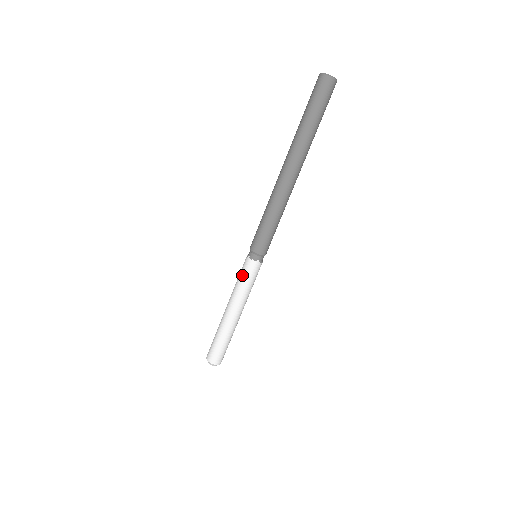
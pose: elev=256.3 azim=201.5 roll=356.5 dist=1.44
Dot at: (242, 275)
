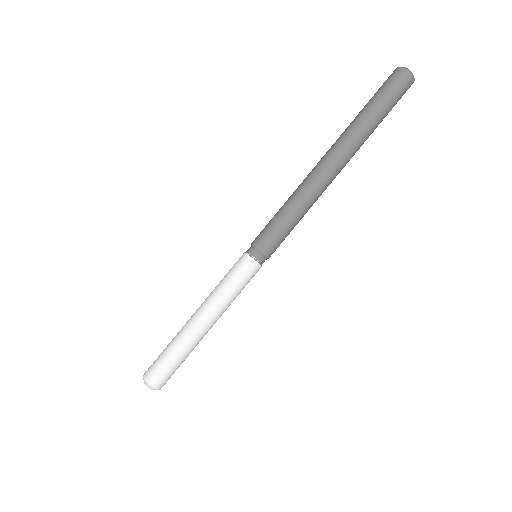
Dot at: (229, 271)
